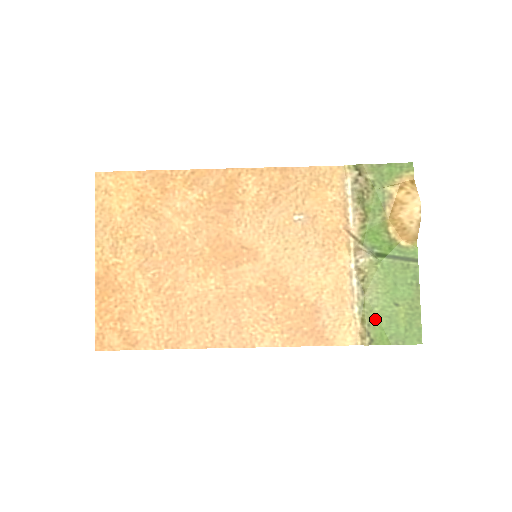
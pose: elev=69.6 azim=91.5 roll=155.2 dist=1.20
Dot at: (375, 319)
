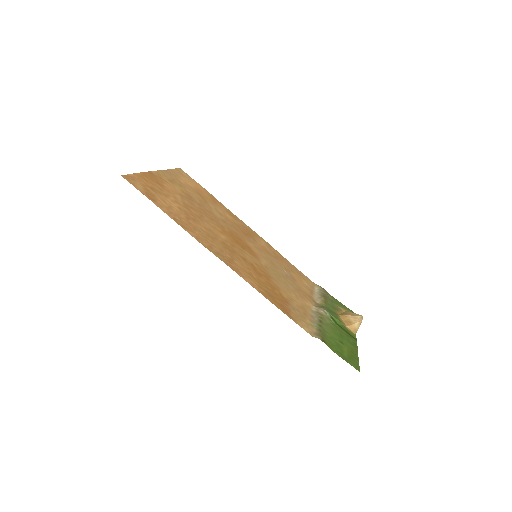
Dot at: (327, 336)
